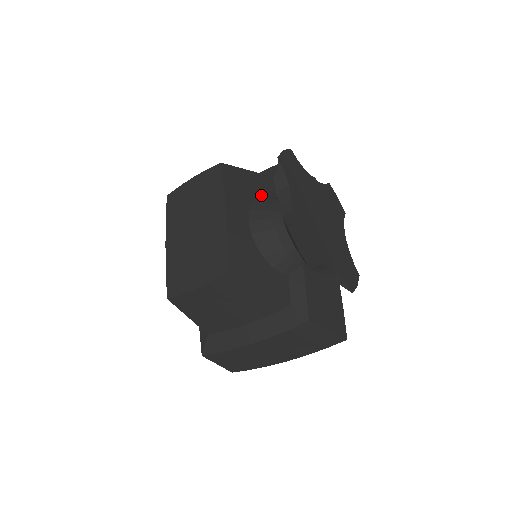
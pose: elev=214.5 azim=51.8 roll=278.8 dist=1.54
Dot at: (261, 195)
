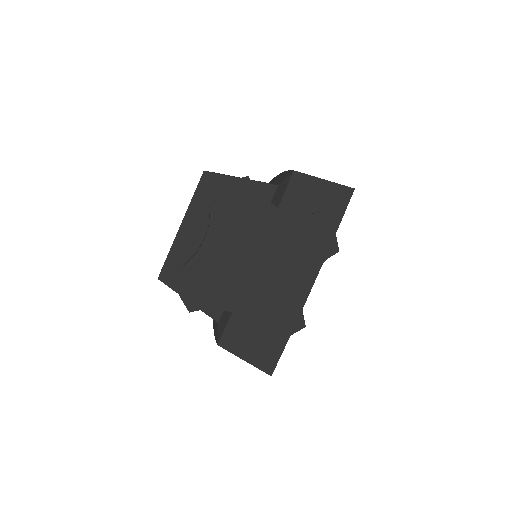
Dot at: occluded
